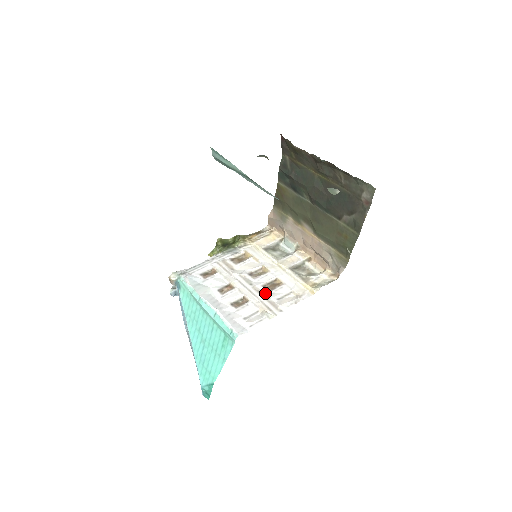
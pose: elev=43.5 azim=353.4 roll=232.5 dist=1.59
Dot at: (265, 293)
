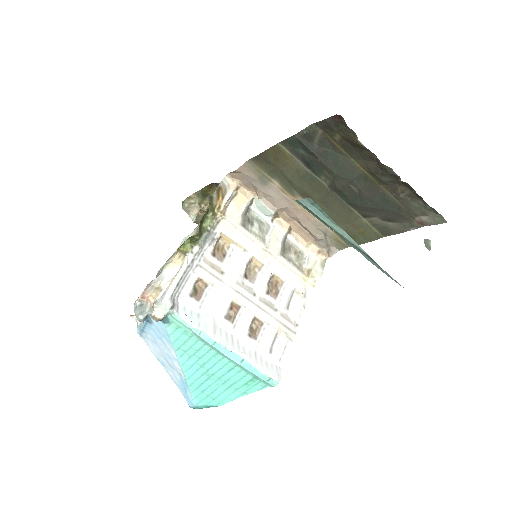
Dot at: (273, 303)
